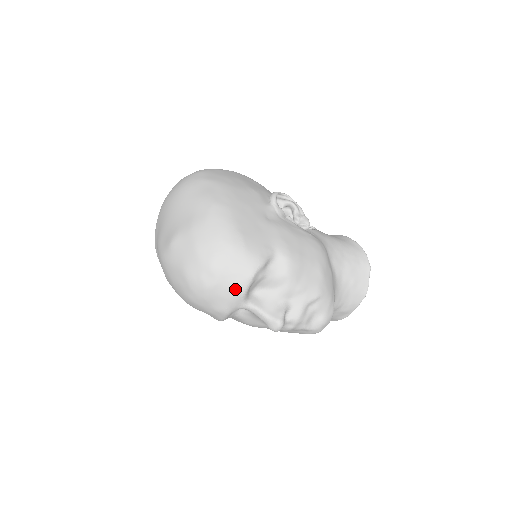
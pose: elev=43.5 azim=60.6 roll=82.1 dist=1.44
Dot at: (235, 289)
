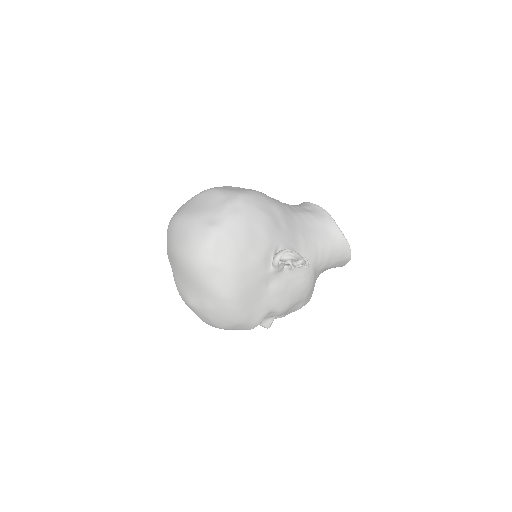
Dot at: occluded
